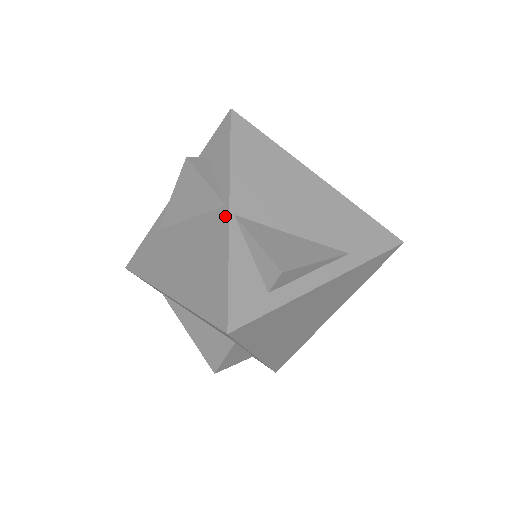
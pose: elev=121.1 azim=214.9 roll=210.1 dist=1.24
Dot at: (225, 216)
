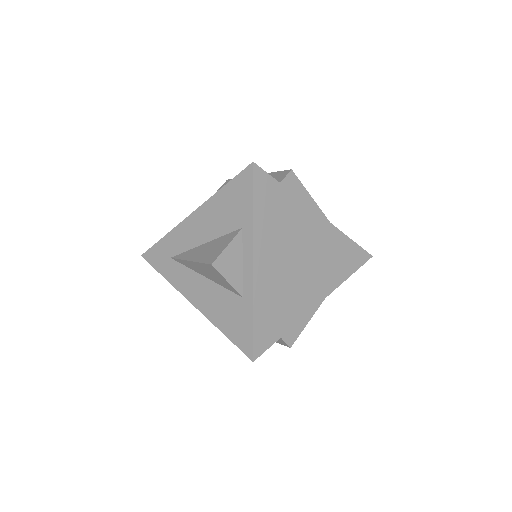
Dot at: occluded
